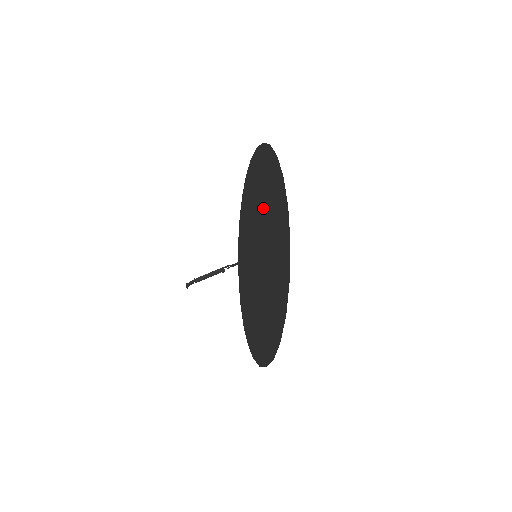
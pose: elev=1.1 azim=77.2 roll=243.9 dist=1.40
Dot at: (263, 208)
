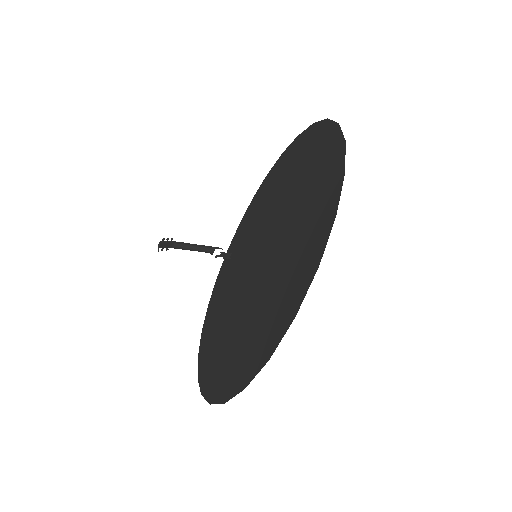
Dot at: (284, 194)
